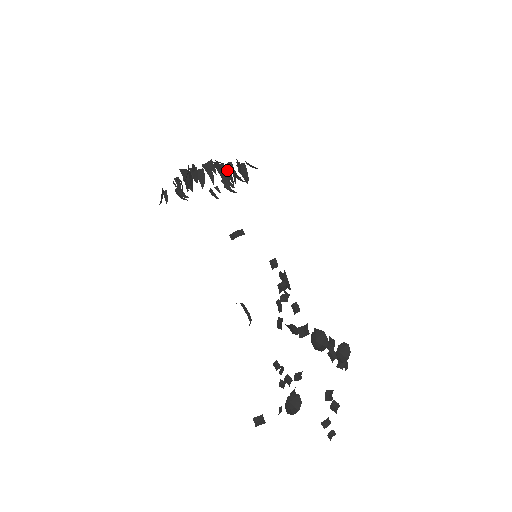
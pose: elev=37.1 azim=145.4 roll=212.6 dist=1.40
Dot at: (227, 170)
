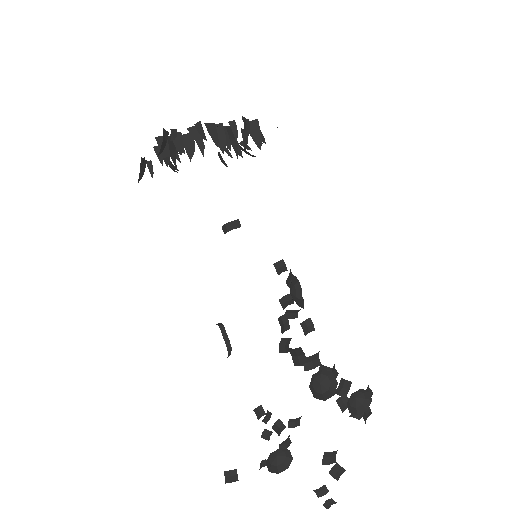
Dot at: (229, 132)
